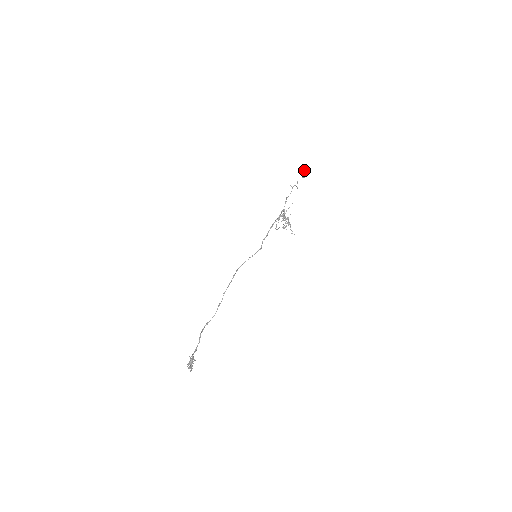
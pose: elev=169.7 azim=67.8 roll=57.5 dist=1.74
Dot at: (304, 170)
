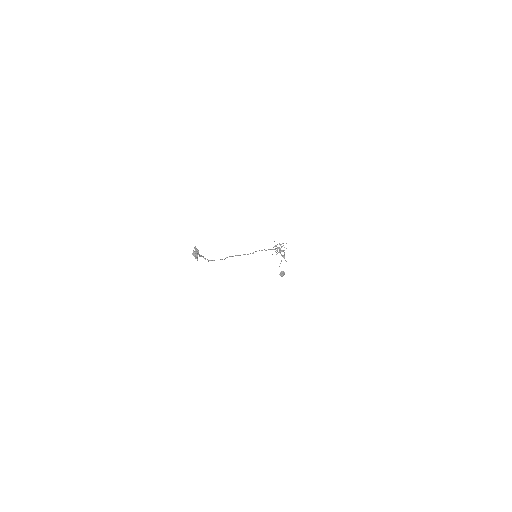
Dot at: occluded
